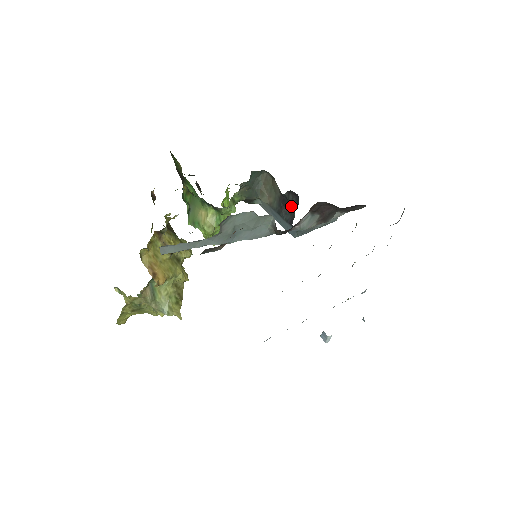
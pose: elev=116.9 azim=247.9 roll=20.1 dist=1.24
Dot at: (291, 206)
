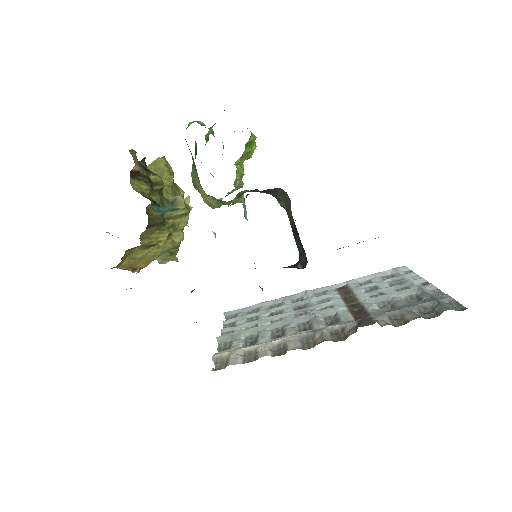
Dot at: (303, 248)
